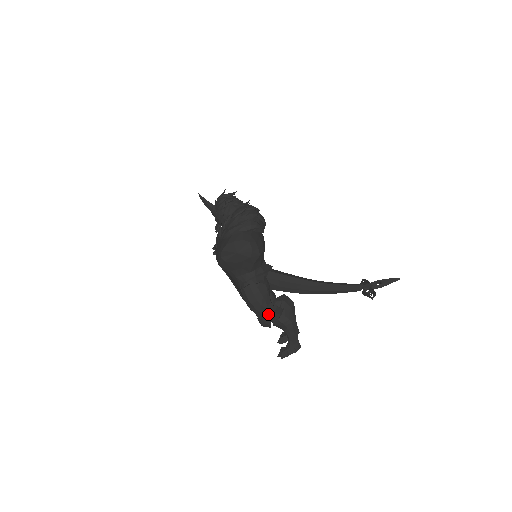
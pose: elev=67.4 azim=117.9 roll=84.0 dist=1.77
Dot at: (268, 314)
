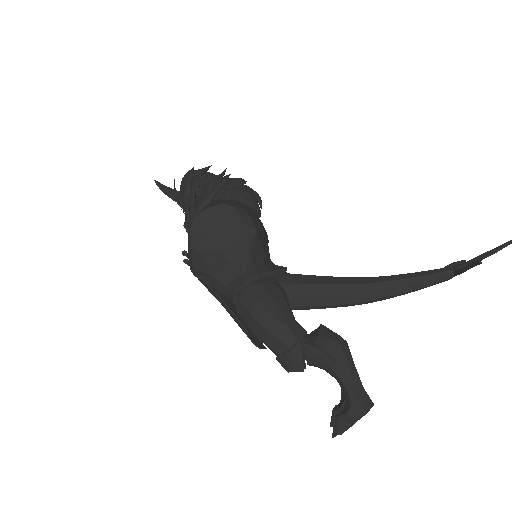
Dot at: (292, 339)
